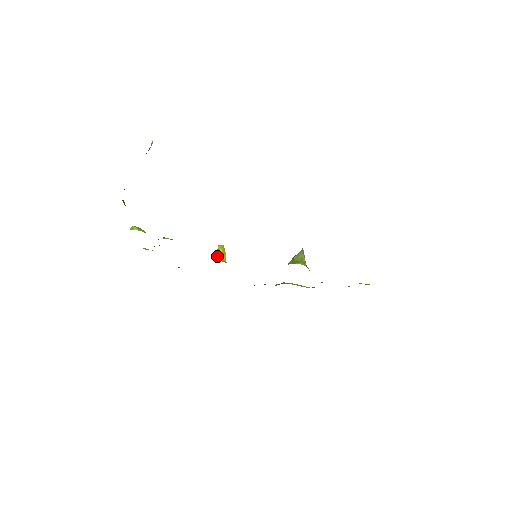
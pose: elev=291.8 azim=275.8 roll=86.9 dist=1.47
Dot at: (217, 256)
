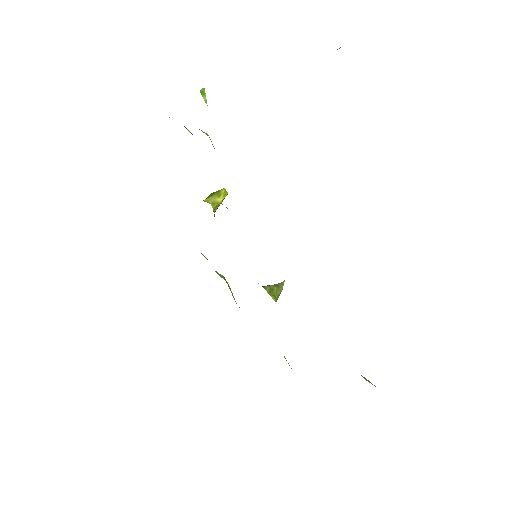
Dot at: (214, 200)
